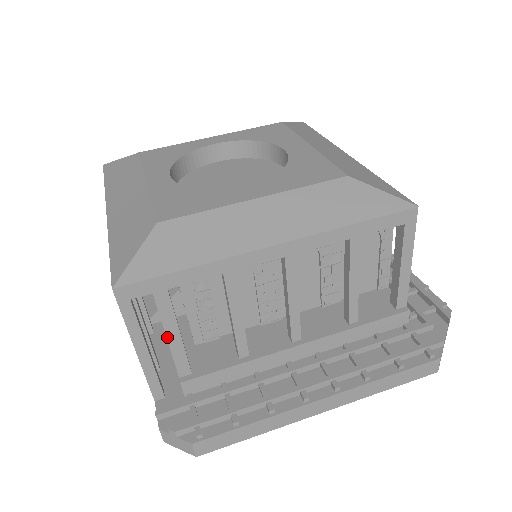
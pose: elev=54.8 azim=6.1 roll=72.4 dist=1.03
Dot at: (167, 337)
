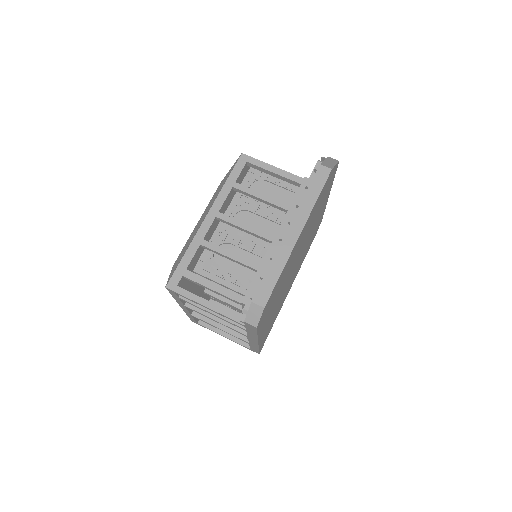
Dot at: (211, 289)
